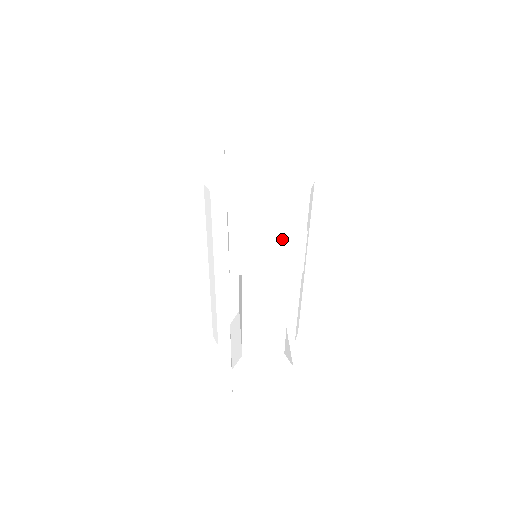
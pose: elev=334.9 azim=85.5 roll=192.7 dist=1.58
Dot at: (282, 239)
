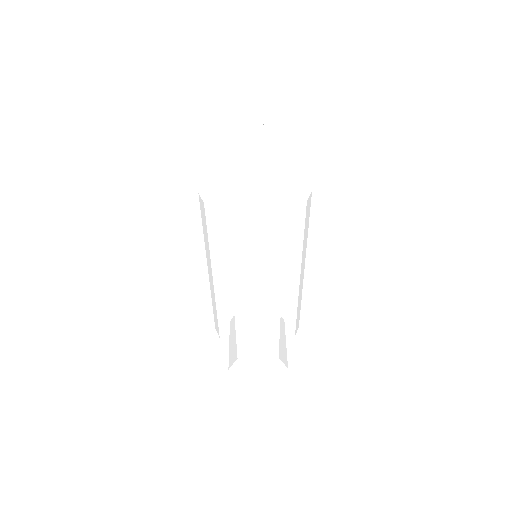
Dot at: (271, 261)
